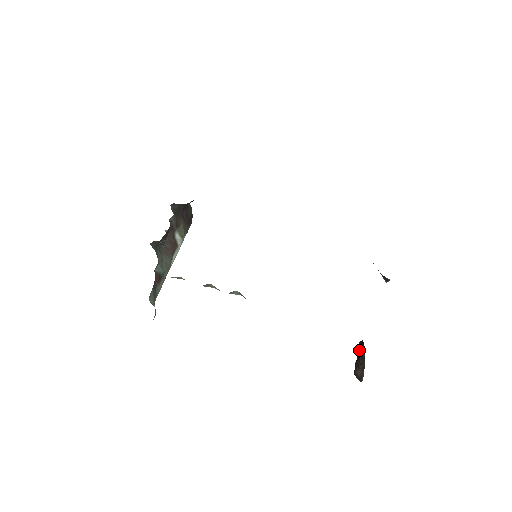
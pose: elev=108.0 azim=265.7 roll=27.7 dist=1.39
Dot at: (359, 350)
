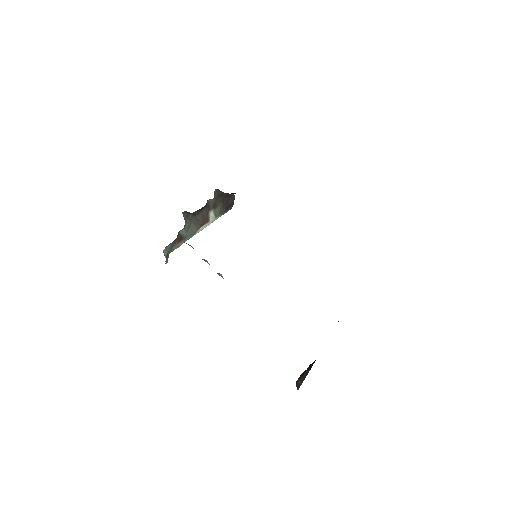
Dot at: (309, 366)
